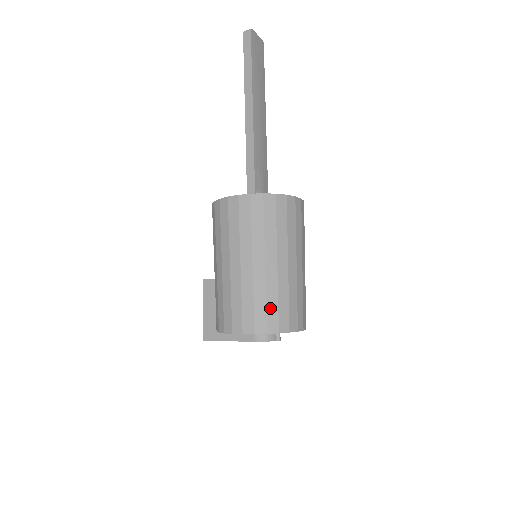
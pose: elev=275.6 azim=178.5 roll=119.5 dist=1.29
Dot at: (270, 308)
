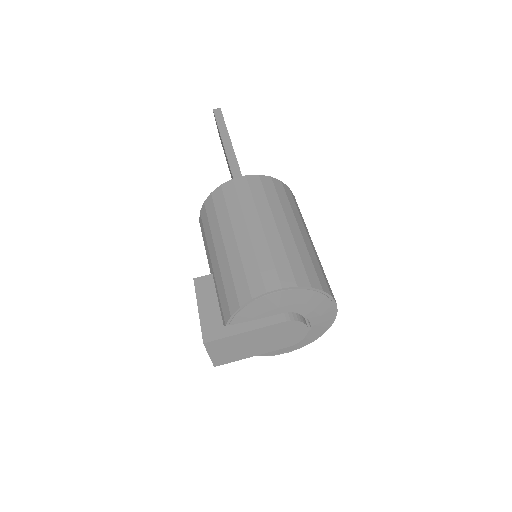
Dot at: (306, 265)
